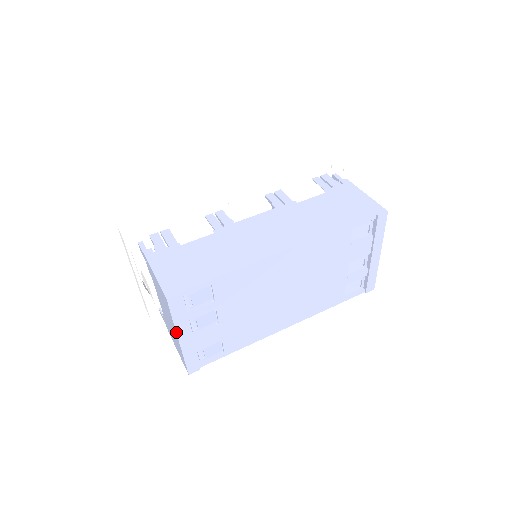
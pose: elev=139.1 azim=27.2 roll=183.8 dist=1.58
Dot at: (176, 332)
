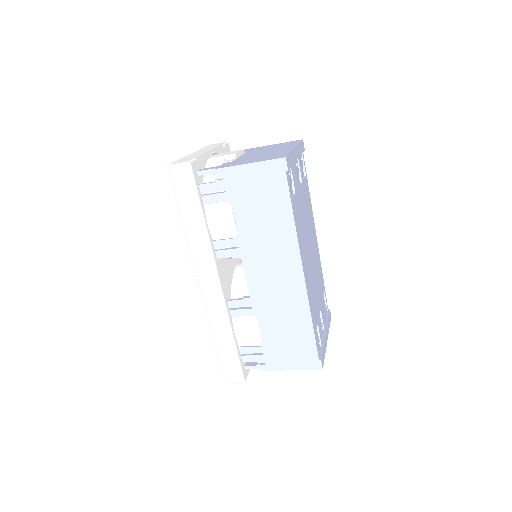
Dot at: (297, 145)
